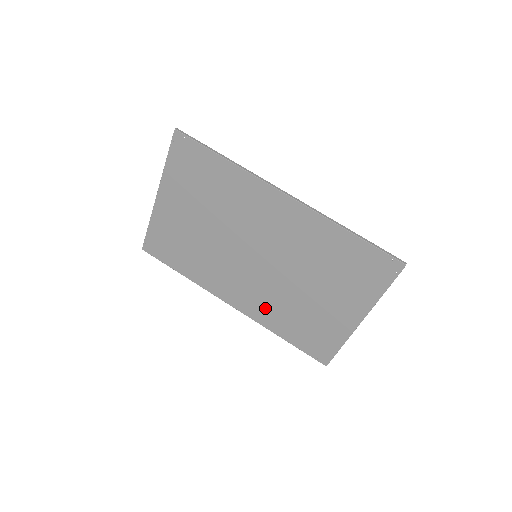
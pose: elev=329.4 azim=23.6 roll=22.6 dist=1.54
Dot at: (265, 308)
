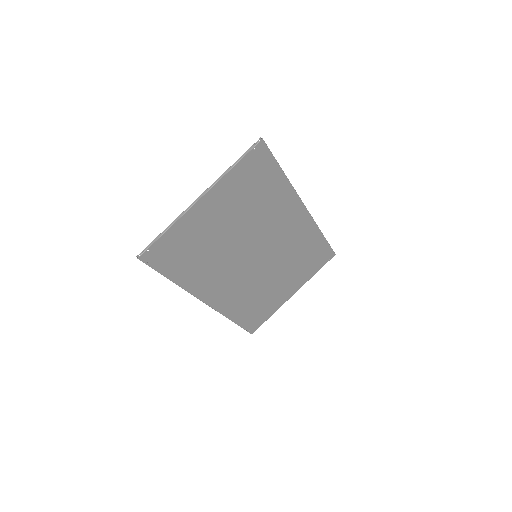
Dot at: (235, 299)
